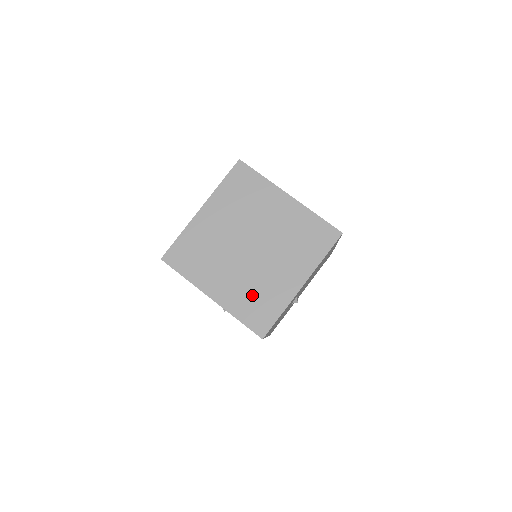
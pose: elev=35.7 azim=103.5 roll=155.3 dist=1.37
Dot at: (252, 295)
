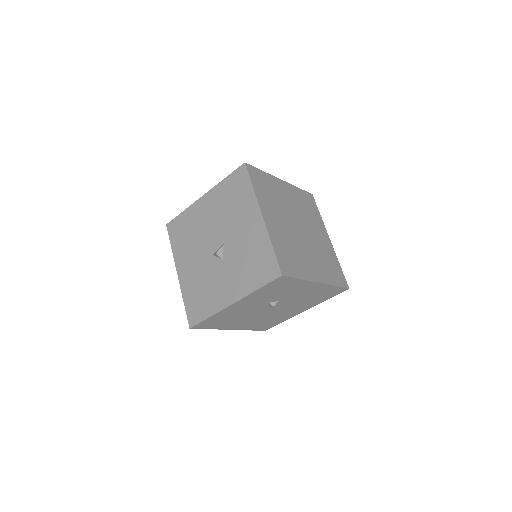
Dot at: (288, 248)
